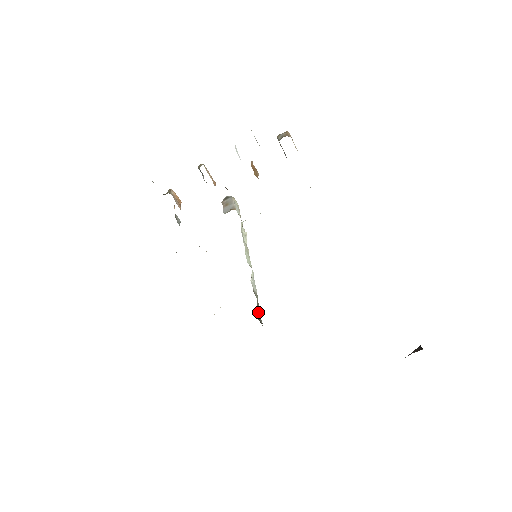
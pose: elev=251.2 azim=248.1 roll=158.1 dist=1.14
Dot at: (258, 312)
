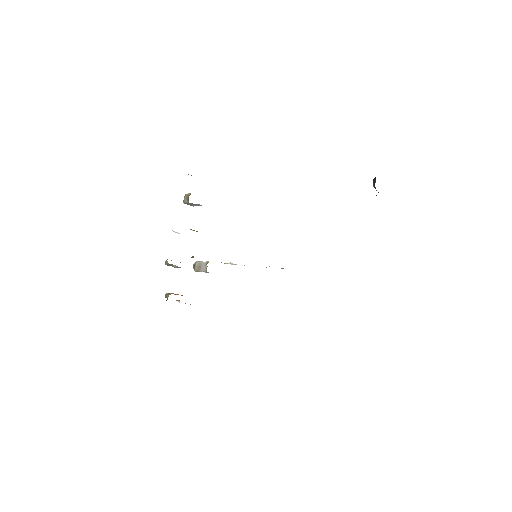
Dot at: occluded
